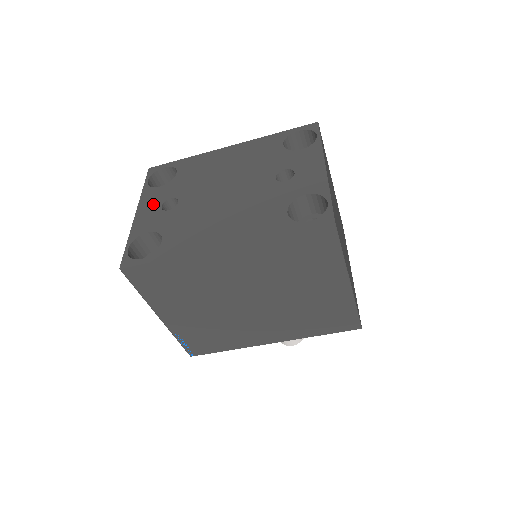
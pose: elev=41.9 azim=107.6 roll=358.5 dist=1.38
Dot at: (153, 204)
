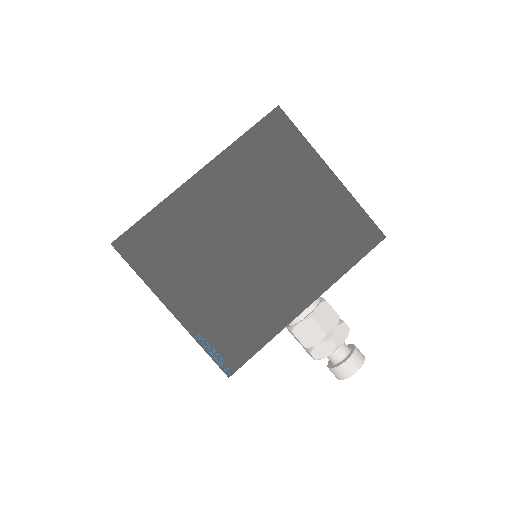
Dot at: occluded
